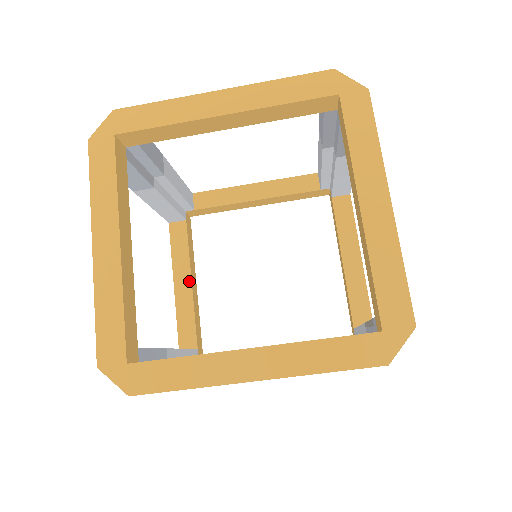
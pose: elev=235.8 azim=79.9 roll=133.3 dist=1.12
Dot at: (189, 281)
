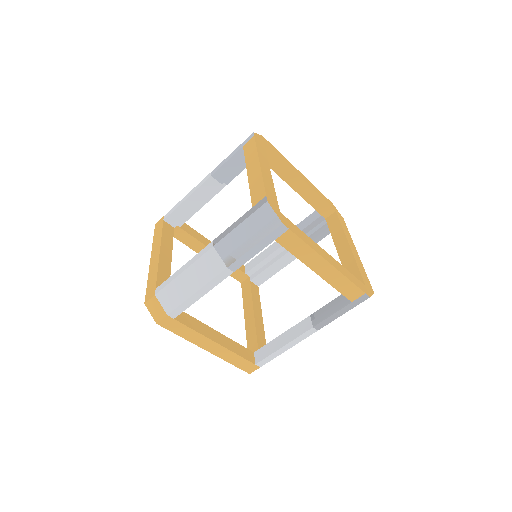
Dot at: (170, 257)
